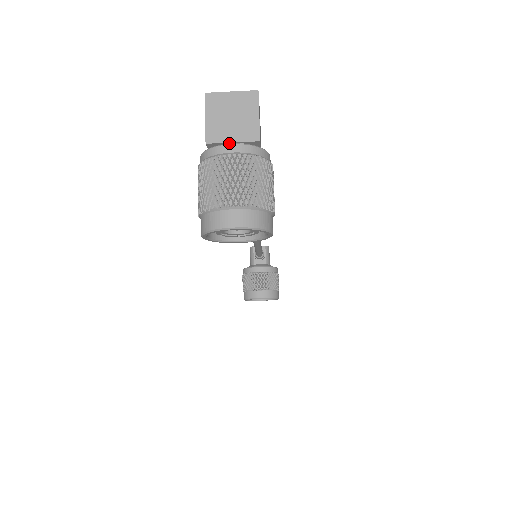
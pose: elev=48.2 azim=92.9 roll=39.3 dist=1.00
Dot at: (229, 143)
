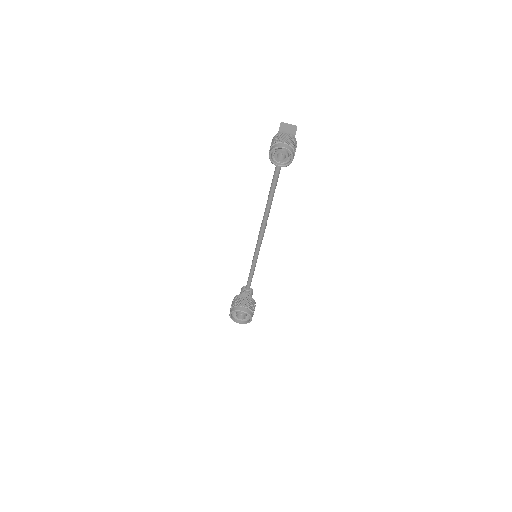
Dot at: occluded
